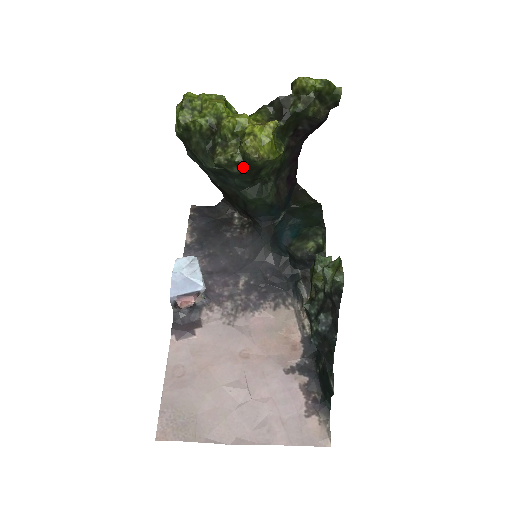
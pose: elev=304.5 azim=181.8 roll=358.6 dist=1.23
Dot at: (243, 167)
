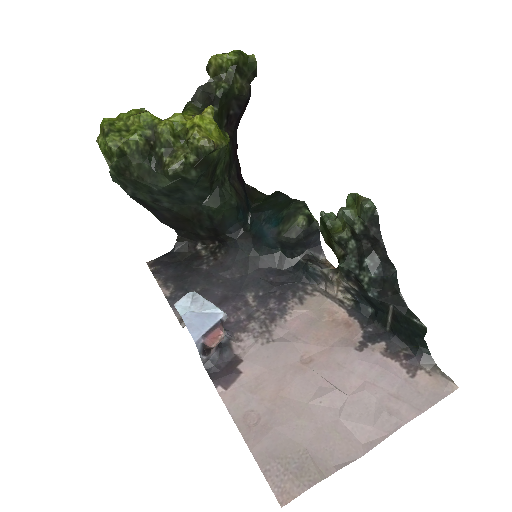
Dot at: (200, 167)
